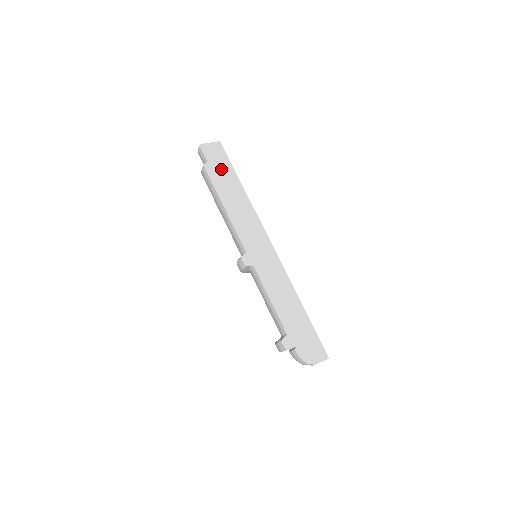
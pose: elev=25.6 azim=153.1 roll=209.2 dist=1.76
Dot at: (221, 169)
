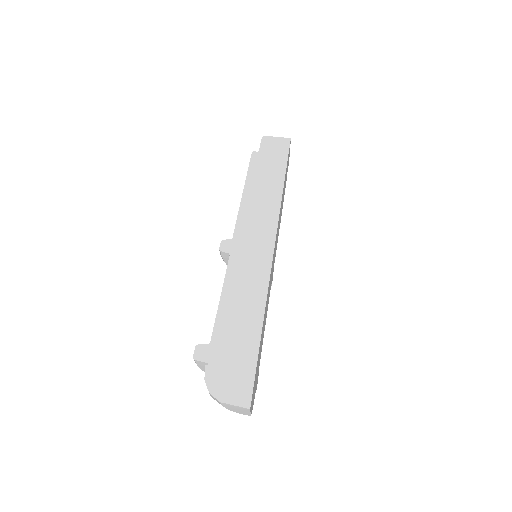
Dot at: (270, 160)
